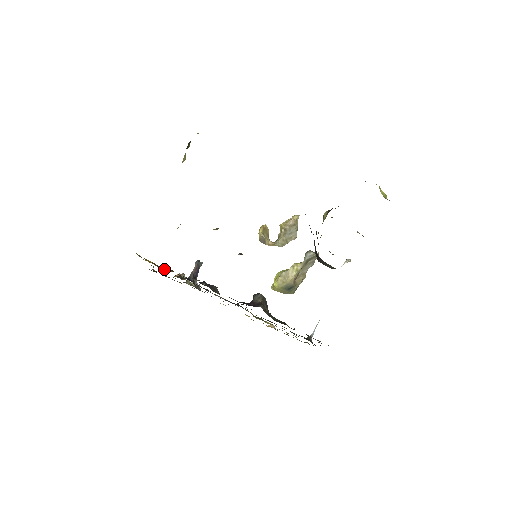
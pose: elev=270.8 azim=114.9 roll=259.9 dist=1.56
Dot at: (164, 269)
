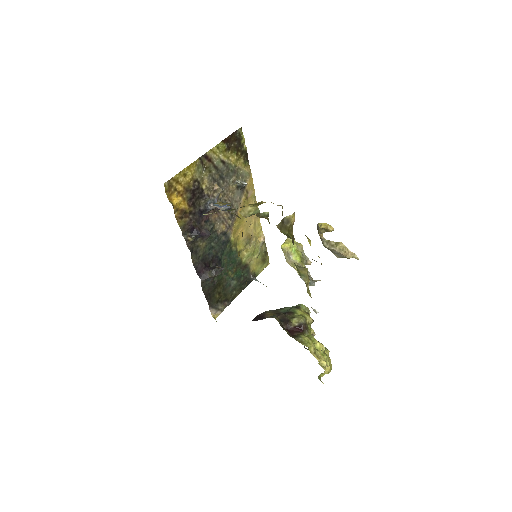
Dot at: (189, 197)
